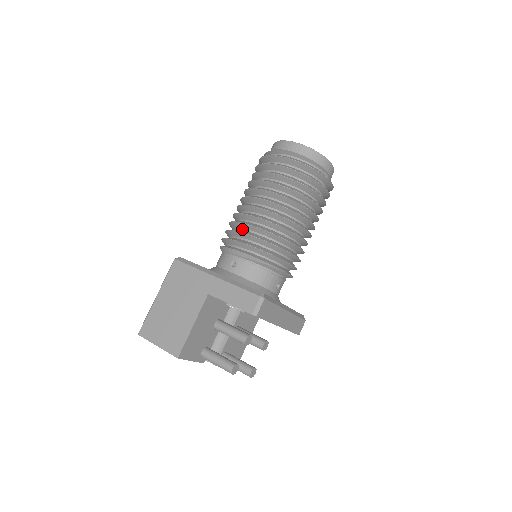
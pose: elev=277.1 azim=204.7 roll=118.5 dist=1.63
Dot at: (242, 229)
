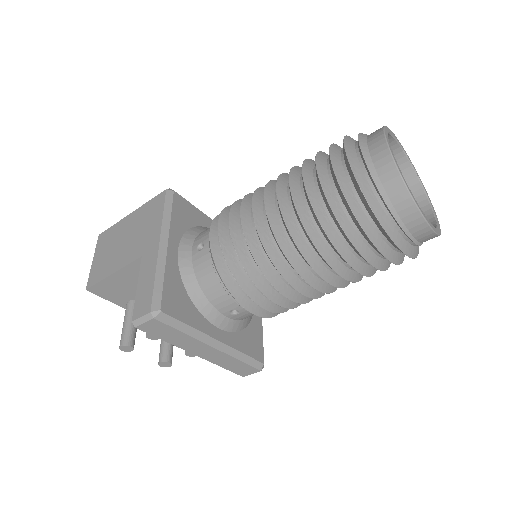
Dot at: occluded
